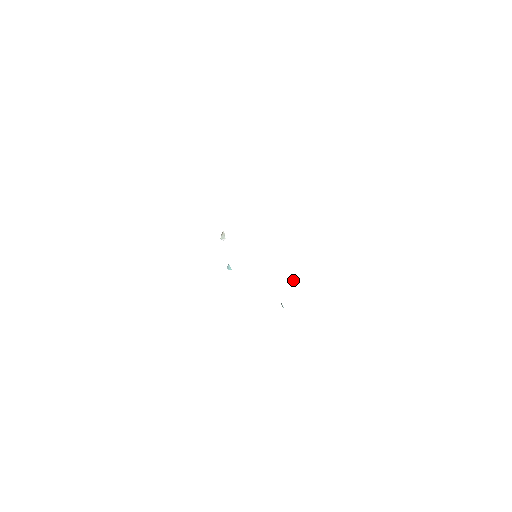
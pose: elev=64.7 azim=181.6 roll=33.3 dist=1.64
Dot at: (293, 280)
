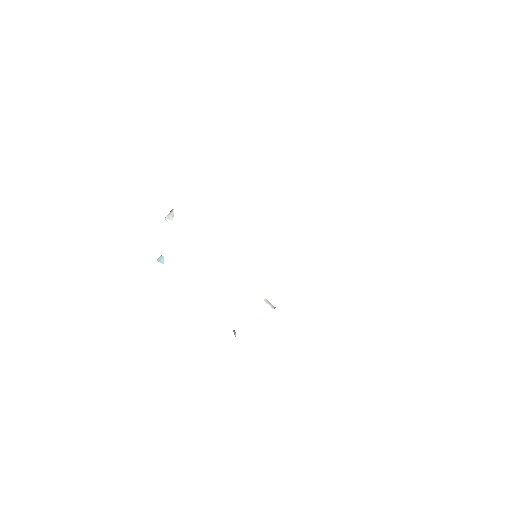
Dot at: (272, 305)
